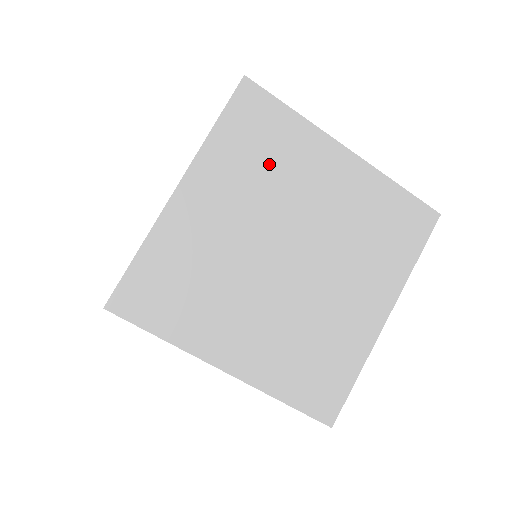
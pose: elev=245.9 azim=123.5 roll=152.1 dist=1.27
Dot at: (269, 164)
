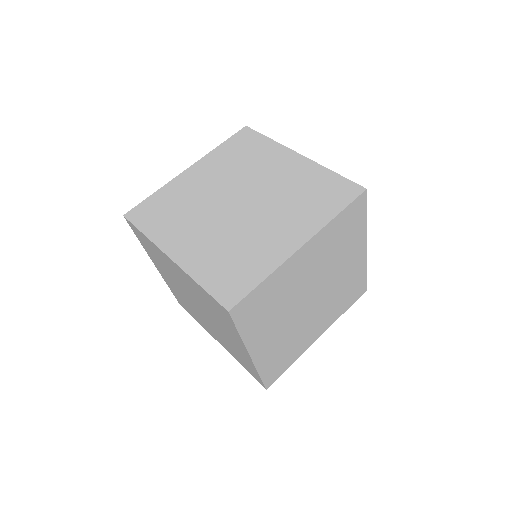
Dot at: (340, 245)
